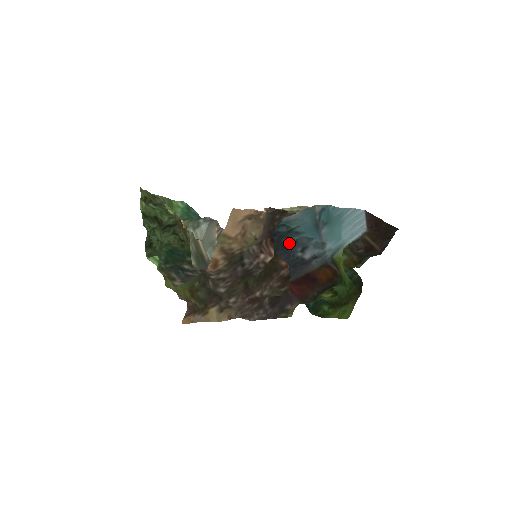
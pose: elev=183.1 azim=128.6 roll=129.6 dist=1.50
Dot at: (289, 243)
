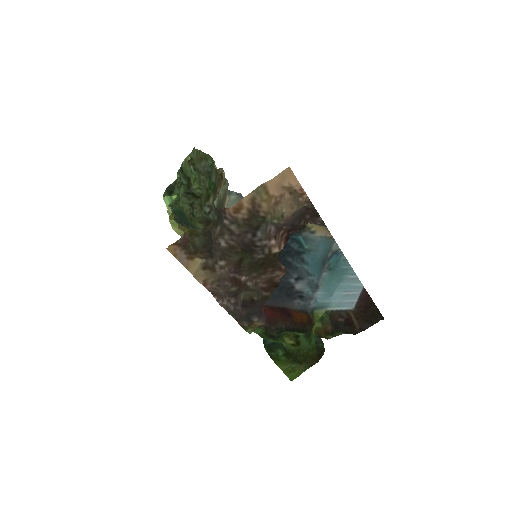
Dot at: (291, 264)
